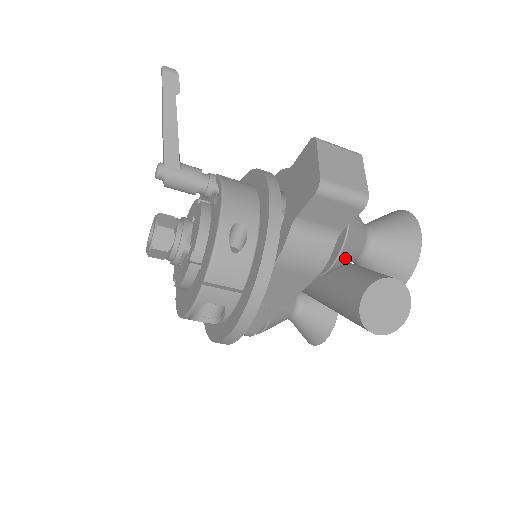
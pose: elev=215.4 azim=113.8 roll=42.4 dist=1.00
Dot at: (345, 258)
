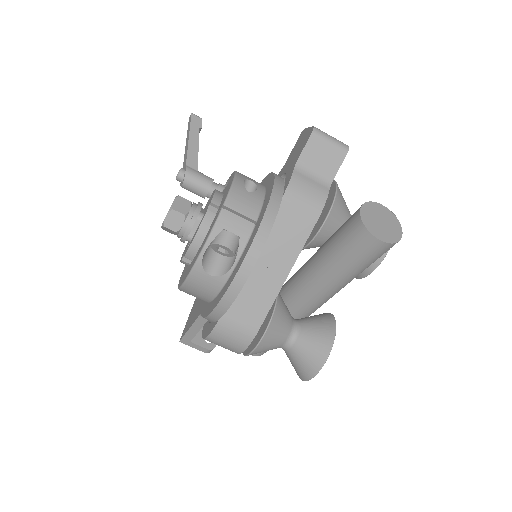
Dot at: (338, 214)
